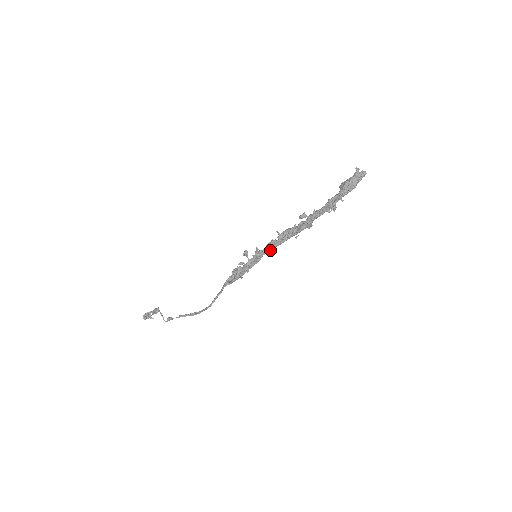
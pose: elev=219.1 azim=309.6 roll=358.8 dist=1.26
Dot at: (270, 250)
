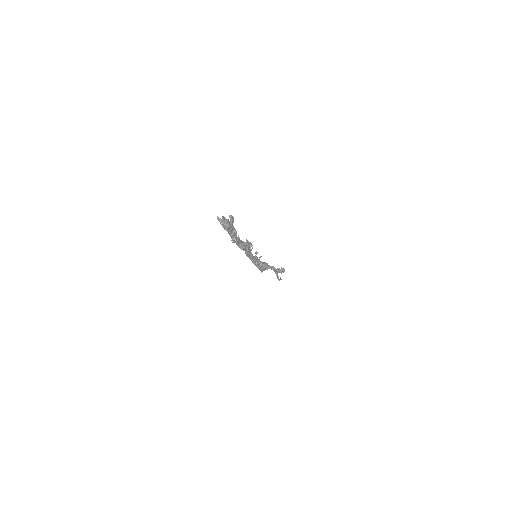
Dot at: (250, 257)
